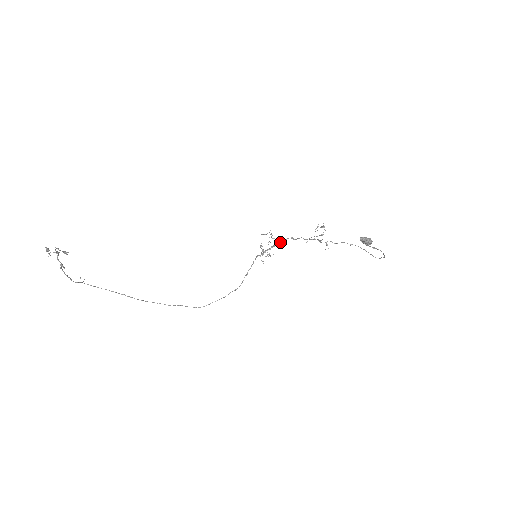
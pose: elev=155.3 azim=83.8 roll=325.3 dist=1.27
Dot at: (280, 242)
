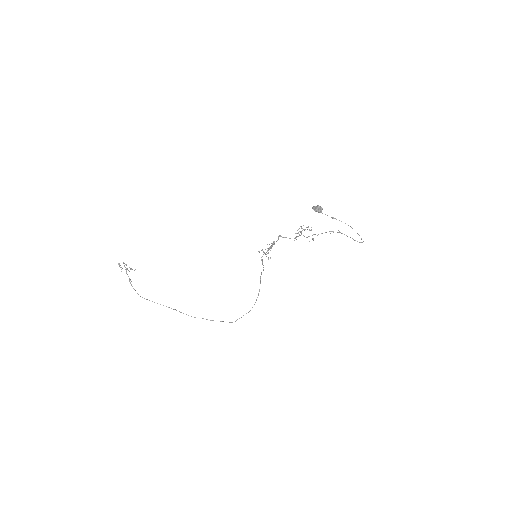
Dot at: (273, 243)
